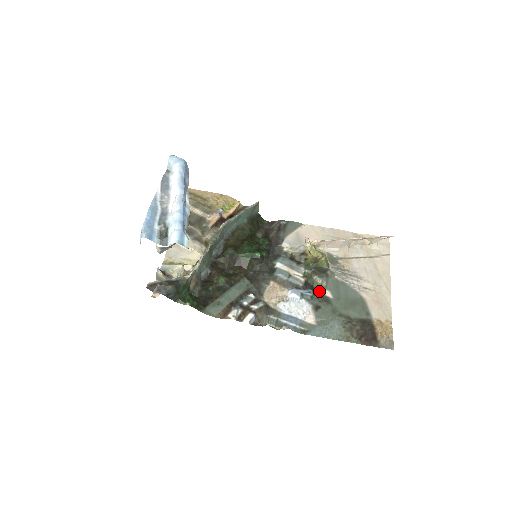
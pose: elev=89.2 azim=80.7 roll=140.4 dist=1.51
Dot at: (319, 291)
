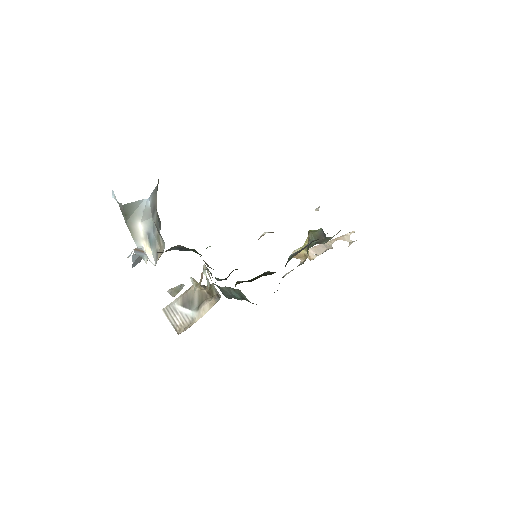
Dot at: occluded
